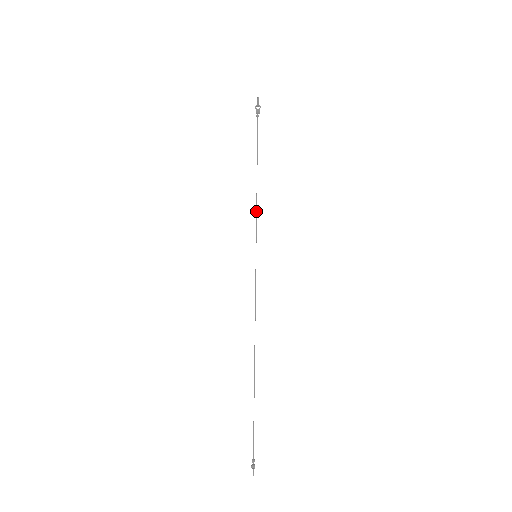
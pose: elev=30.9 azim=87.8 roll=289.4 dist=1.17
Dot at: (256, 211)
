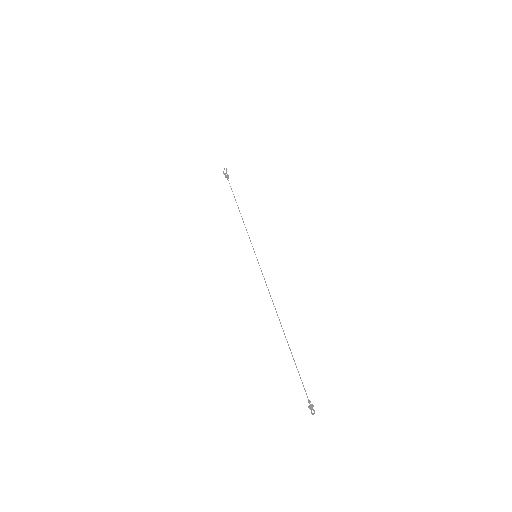
Dot at: (246, 229)
